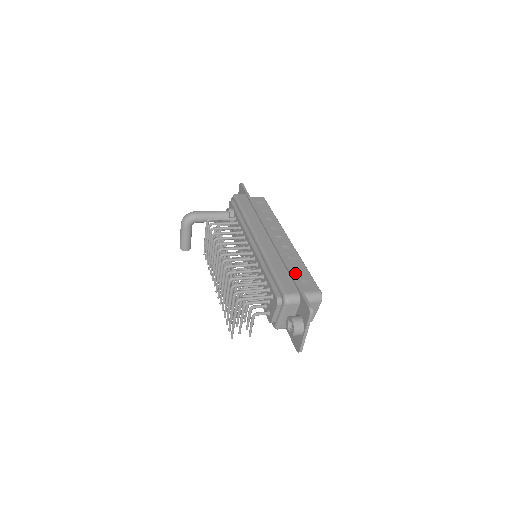
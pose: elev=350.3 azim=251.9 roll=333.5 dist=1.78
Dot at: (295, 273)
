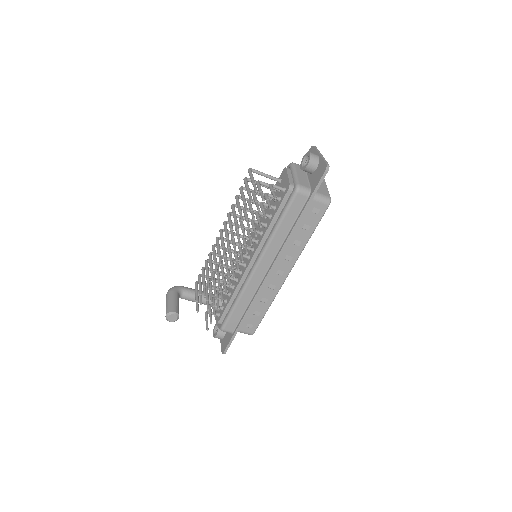
Dot at: occluded
